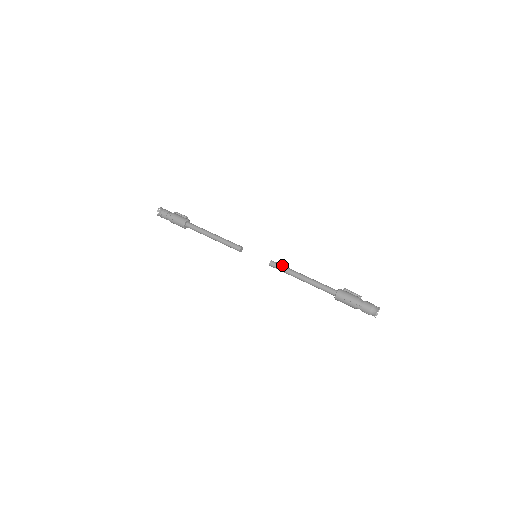
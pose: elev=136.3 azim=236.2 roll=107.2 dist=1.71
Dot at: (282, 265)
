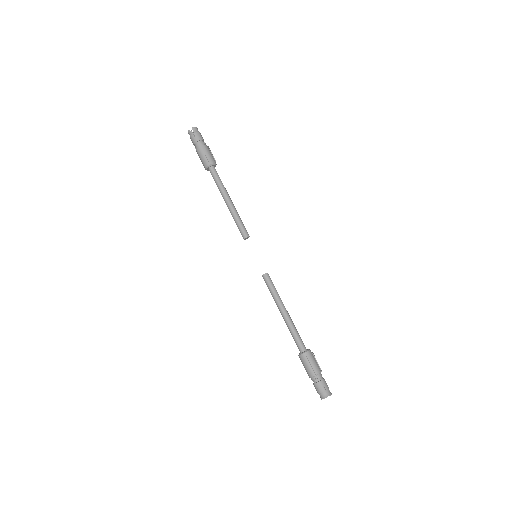
Dot at: occluded
